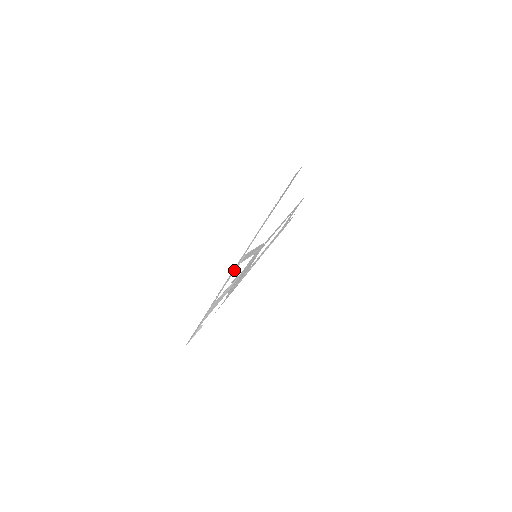
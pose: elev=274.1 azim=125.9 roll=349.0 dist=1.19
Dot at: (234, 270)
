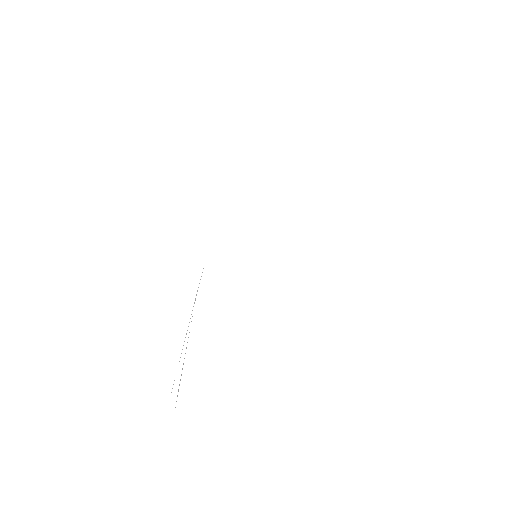
Dot at: occluded
